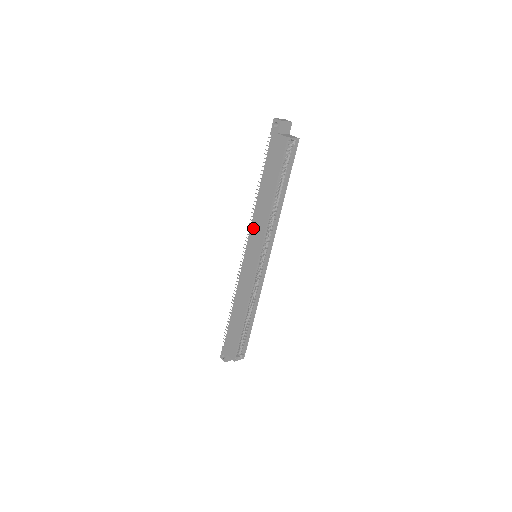
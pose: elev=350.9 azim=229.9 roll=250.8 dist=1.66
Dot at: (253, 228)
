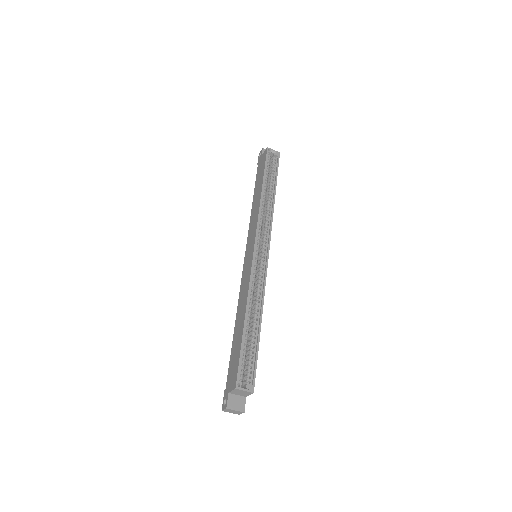
Dot at: (250, 230)
